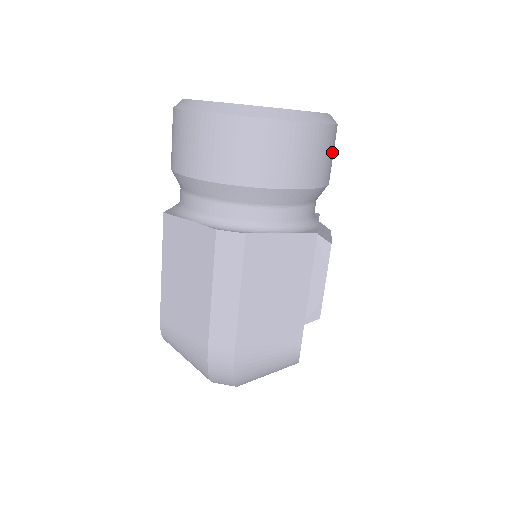
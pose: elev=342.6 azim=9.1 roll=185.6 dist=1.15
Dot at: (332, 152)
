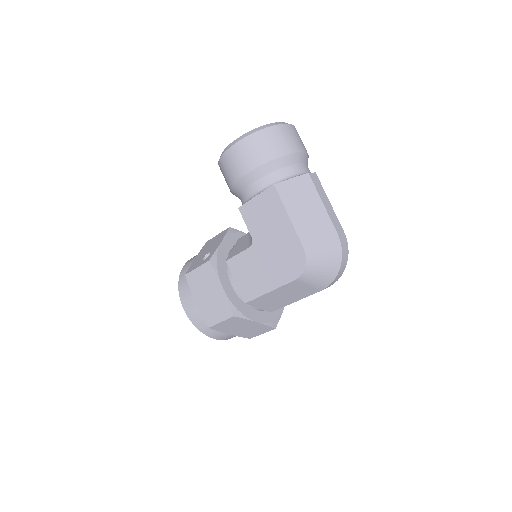
Dot at: occluded
